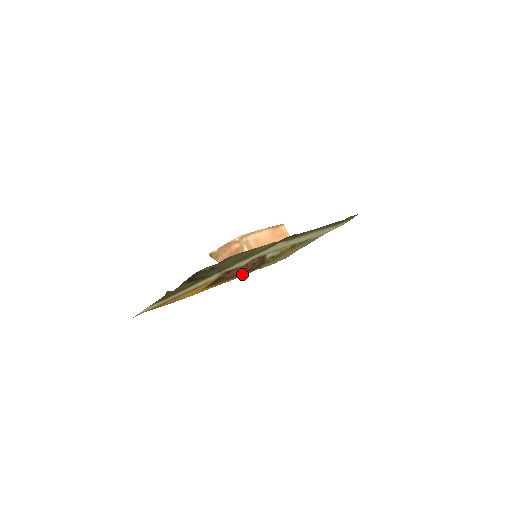
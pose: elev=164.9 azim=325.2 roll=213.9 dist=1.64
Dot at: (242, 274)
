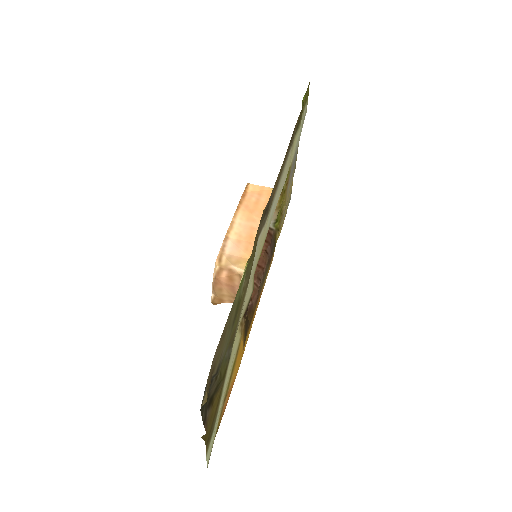
Dot at: (266, 274)
